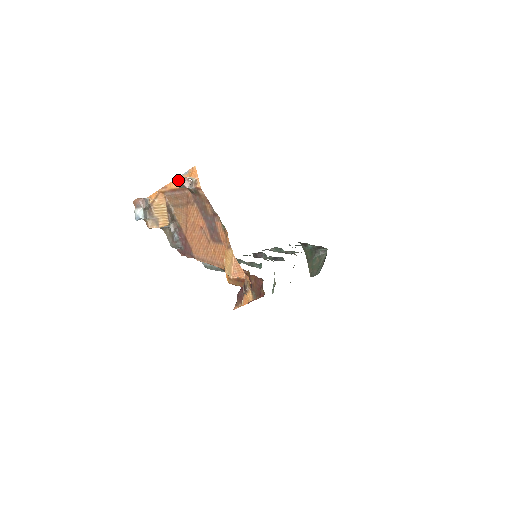
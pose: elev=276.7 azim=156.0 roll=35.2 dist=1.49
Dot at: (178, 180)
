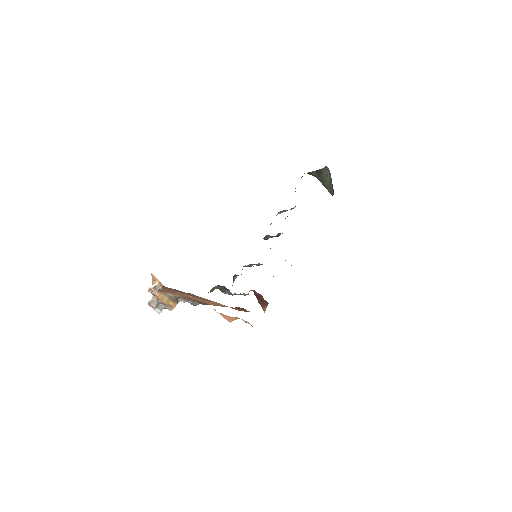
Dot at: occluded
